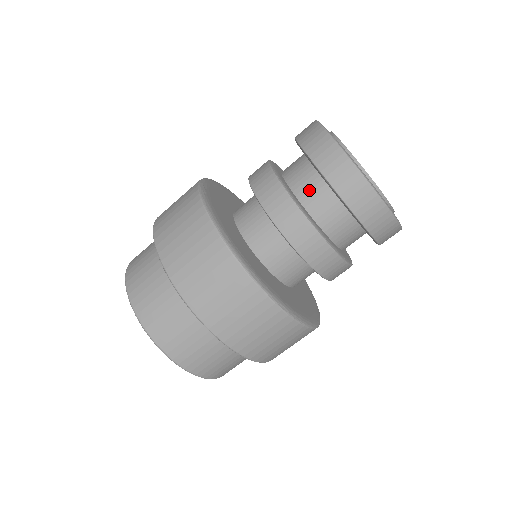
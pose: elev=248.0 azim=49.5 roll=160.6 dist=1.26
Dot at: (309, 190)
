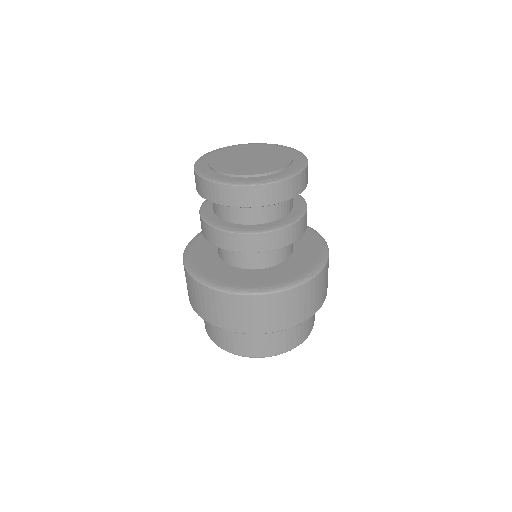
Dot at: (213, 204)
